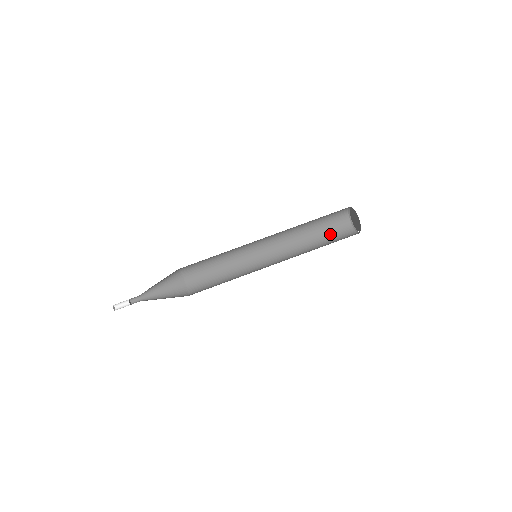
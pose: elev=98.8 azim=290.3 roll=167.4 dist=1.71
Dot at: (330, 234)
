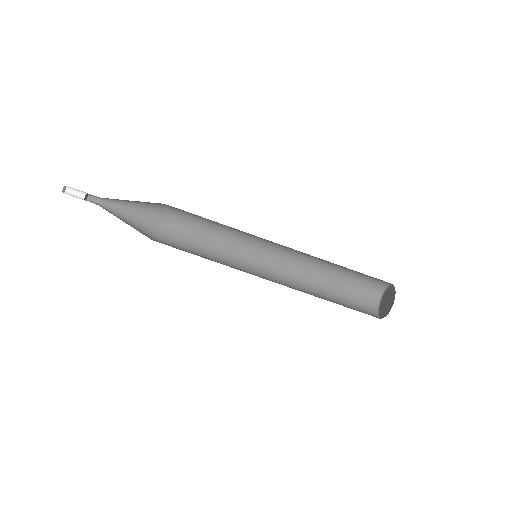
Dot at: (349, 293)
